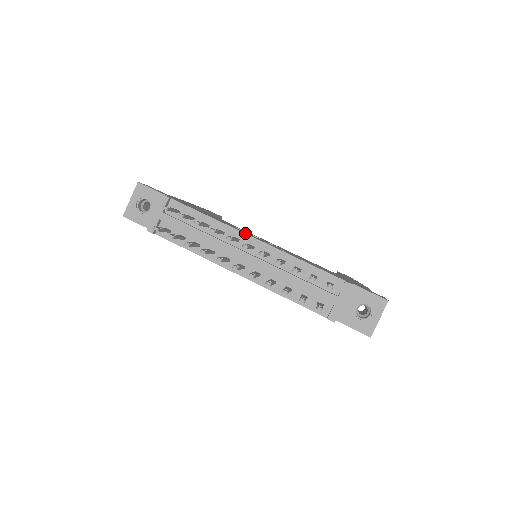
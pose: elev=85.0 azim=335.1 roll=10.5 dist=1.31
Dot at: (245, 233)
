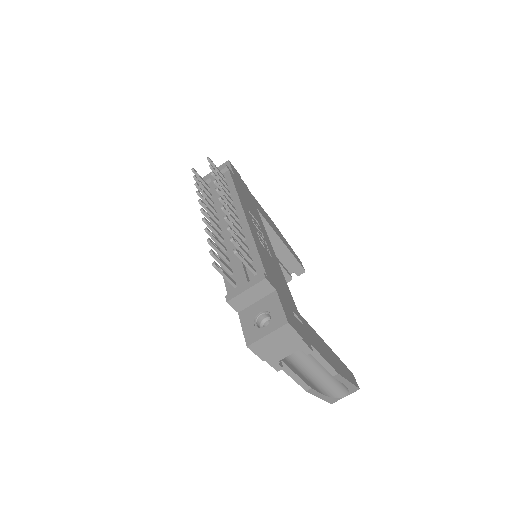
Dot at: (243, 208)
